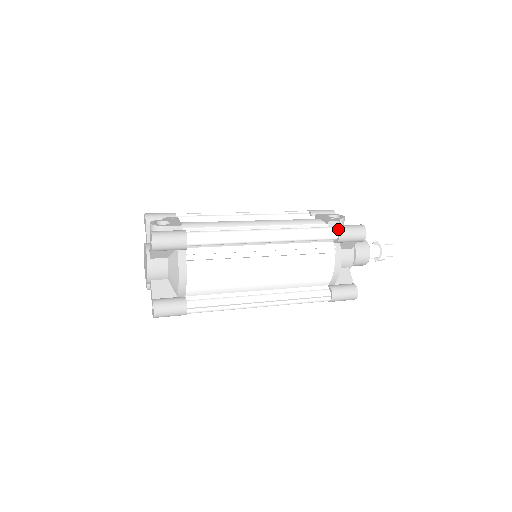
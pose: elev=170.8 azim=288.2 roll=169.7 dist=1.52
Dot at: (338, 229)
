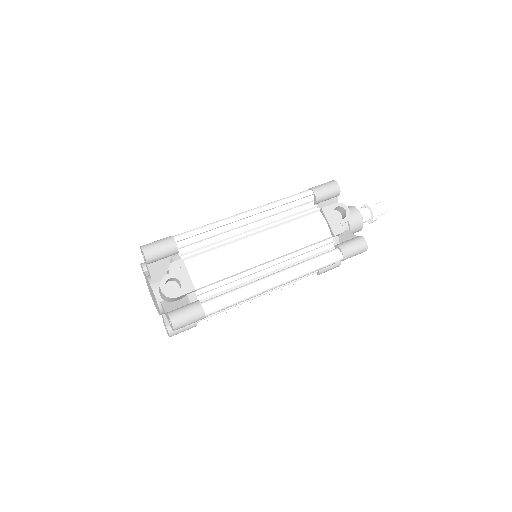
Dot at: (343, 256)
